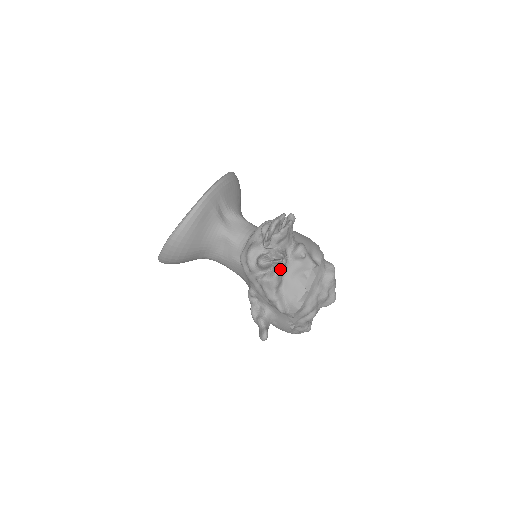
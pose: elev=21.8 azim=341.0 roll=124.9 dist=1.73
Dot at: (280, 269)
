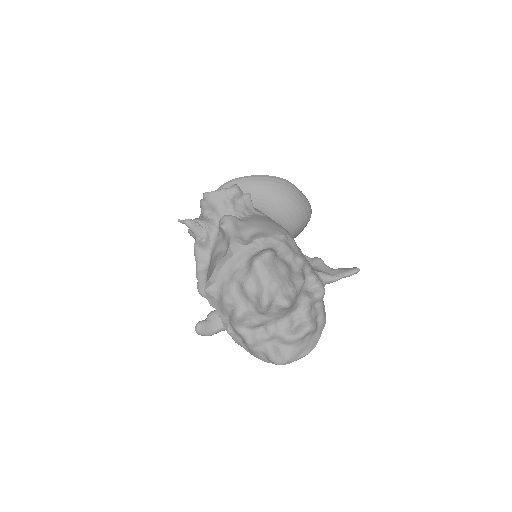
Dot at: (195, 236)
